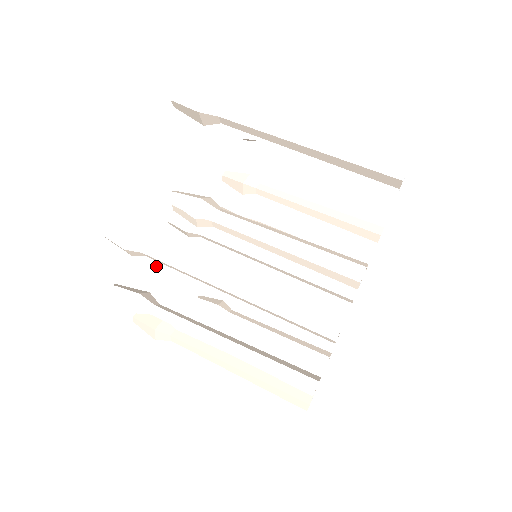
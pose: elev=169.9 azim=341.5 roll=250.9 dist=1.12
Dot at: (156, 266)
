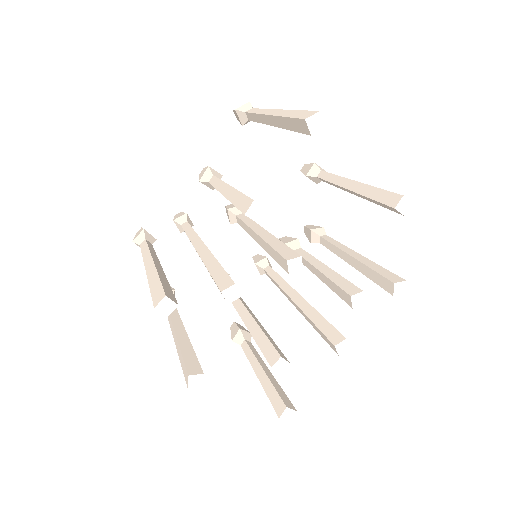
Dot at: occluded
